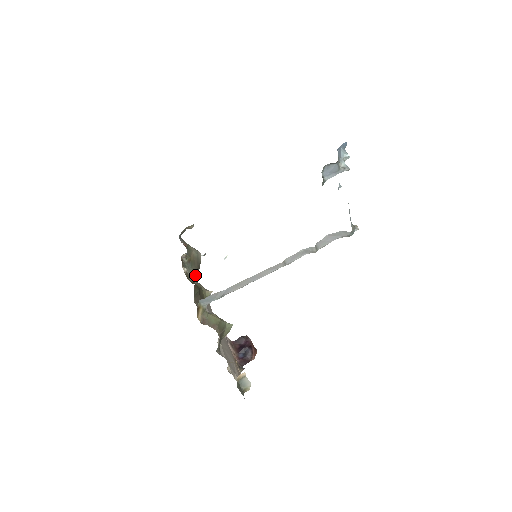
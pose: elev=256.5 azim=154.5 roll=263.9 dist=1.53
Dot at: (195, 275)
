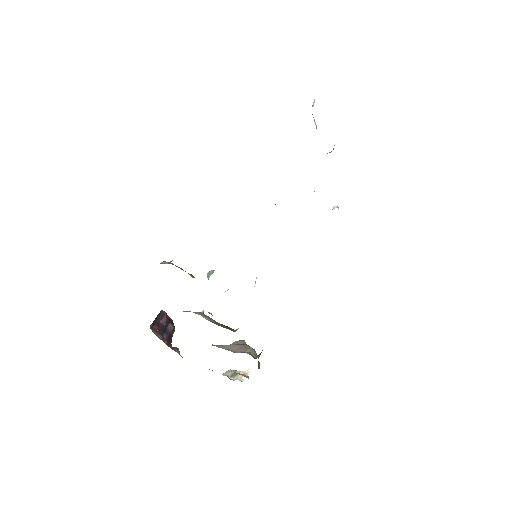
Dot at: occluded
